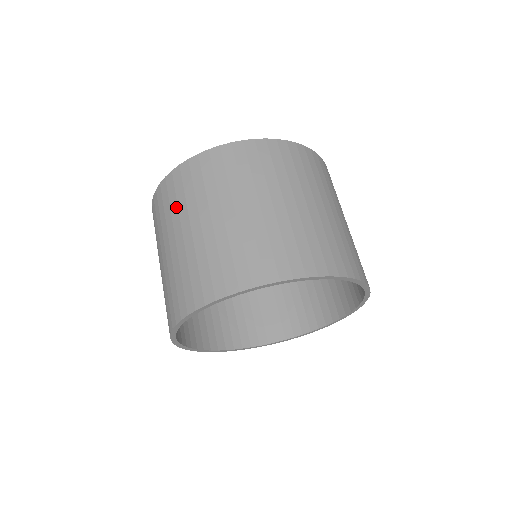
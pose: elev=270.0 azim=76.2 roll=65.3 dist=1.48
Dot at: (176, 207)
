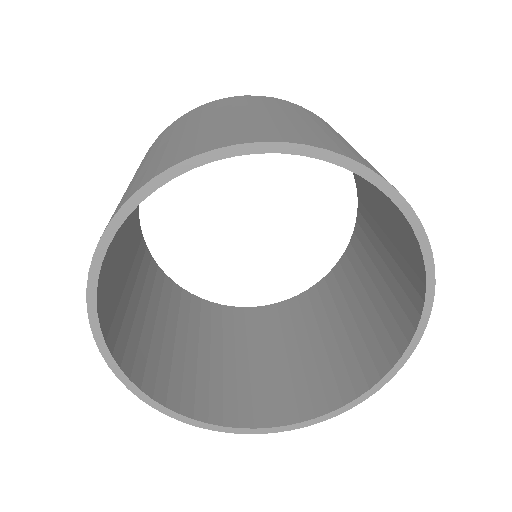
Dot at: occluded
